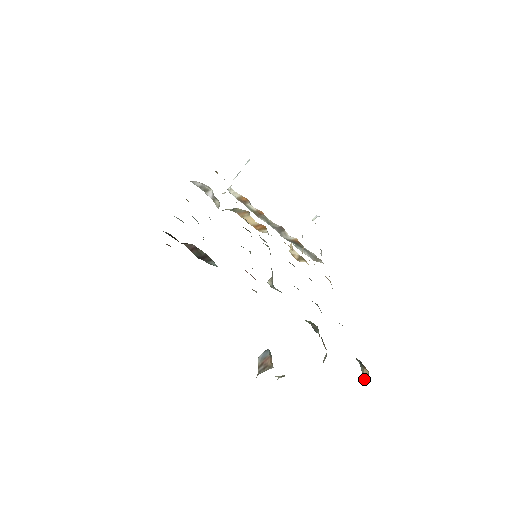
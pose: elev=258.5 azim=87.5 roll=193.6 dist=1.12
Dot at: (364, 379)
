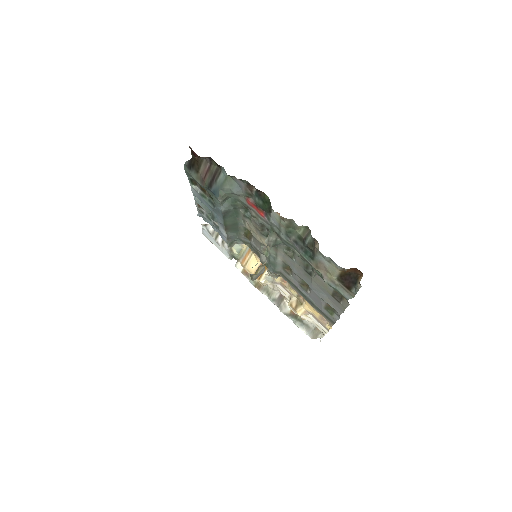
Dot at: (359, 281)
